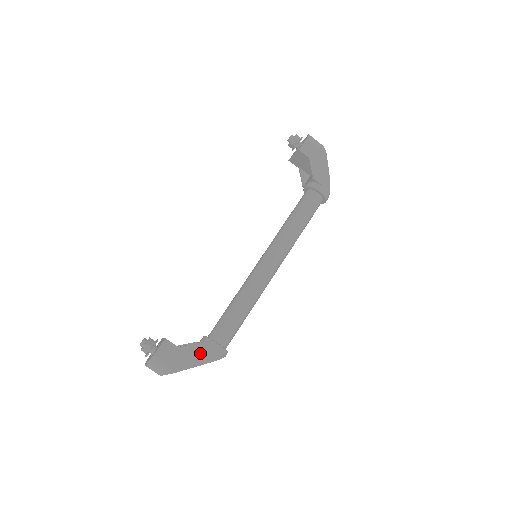
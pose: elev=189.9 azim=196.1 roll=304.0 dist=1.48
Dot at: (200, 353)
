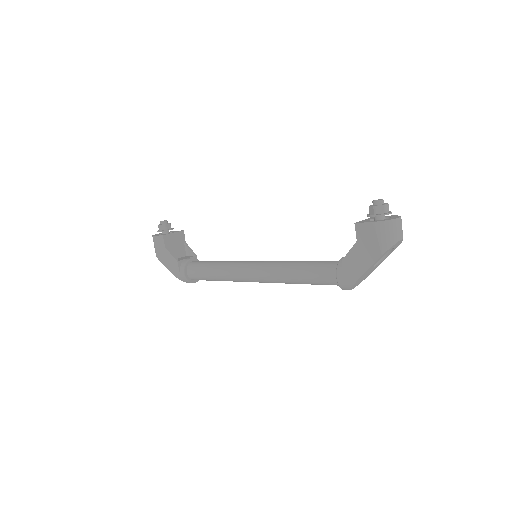
Dot at: (173, 265)
